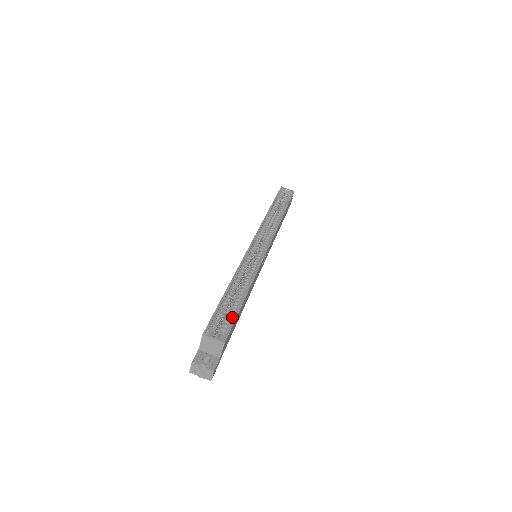
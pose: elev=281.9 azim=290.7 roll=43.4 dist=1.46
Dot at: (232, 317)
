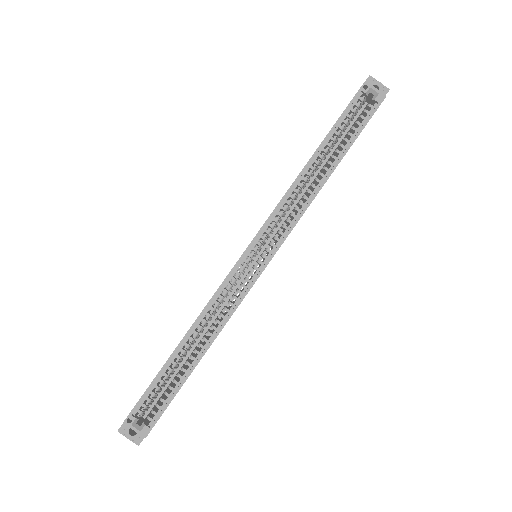
Dot at: (169, 396)
